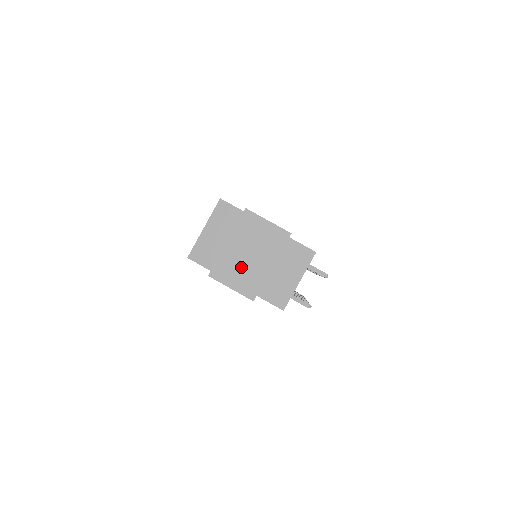
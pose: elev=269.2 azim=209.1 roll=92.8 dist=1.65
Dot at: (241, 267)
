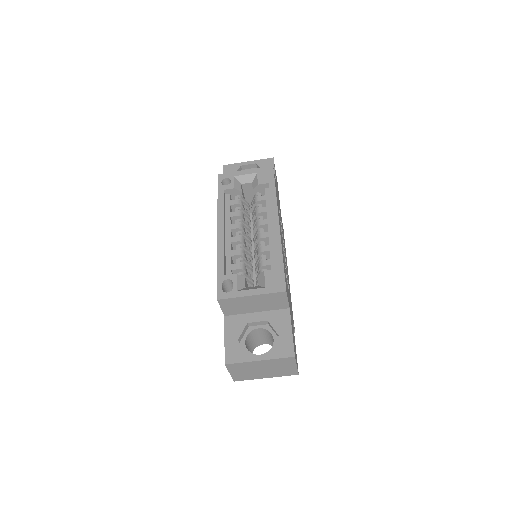
Dot at: (250, 371)
